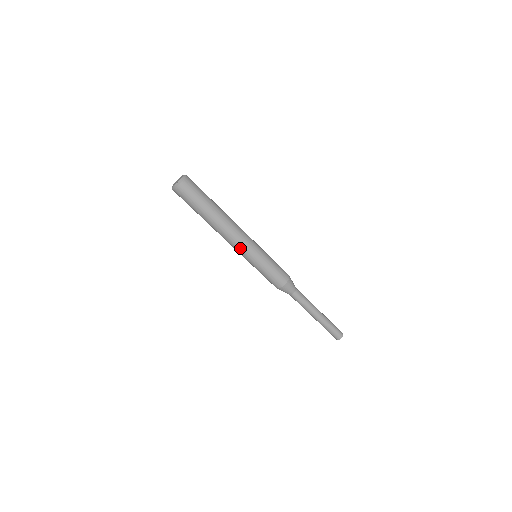
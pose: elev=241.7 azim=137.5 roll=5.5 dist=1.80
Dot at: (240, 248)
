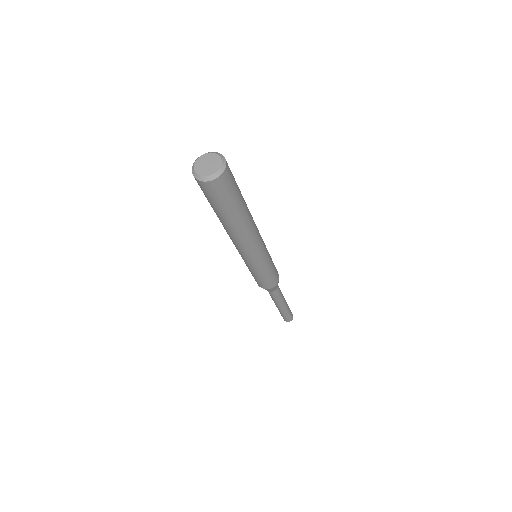
Dot at: (246, 255)
